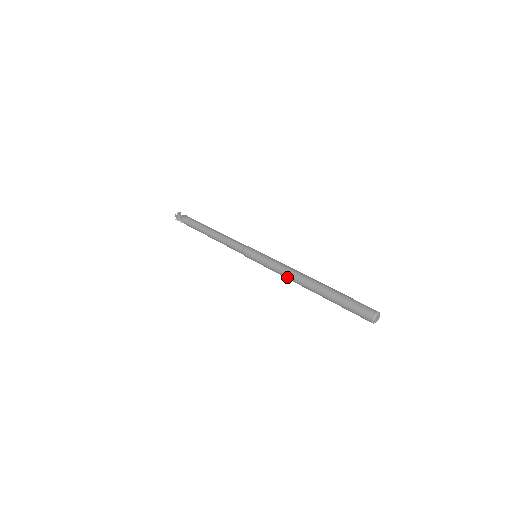
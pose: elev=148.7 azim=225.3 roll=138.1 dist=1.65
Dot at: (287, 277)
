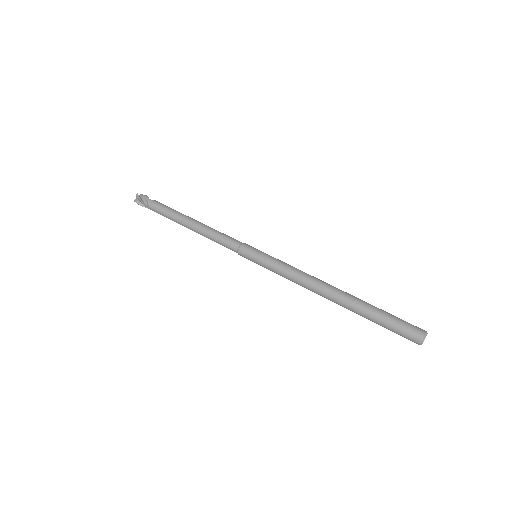
Dot at: (304, 281)
